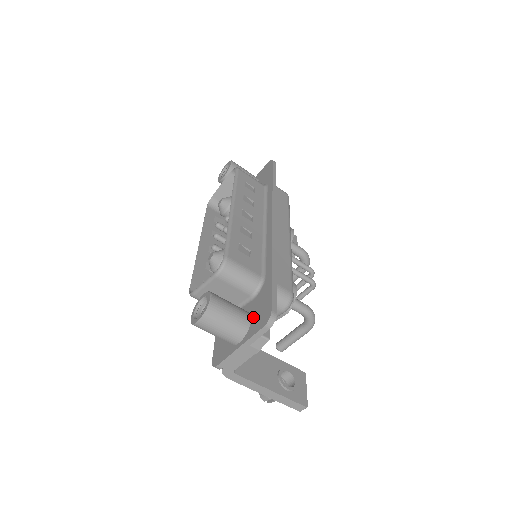
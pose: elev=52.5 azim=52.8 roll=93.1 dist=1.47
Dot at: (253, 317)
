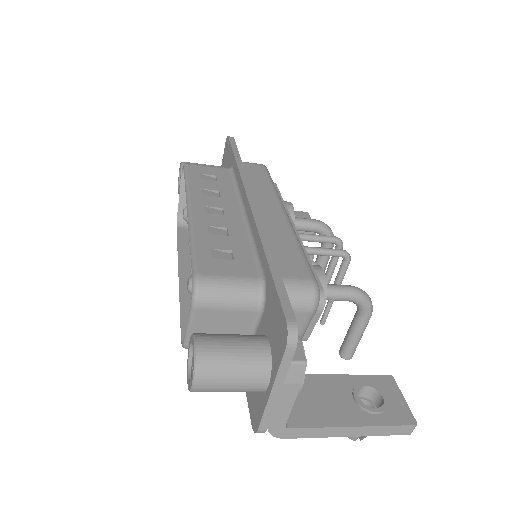
Dot at: (270, 340)
